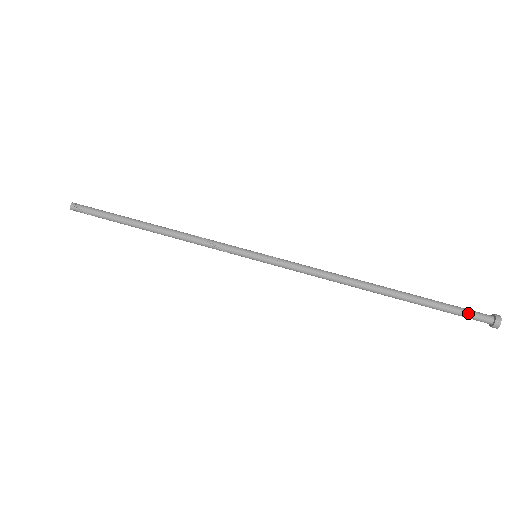
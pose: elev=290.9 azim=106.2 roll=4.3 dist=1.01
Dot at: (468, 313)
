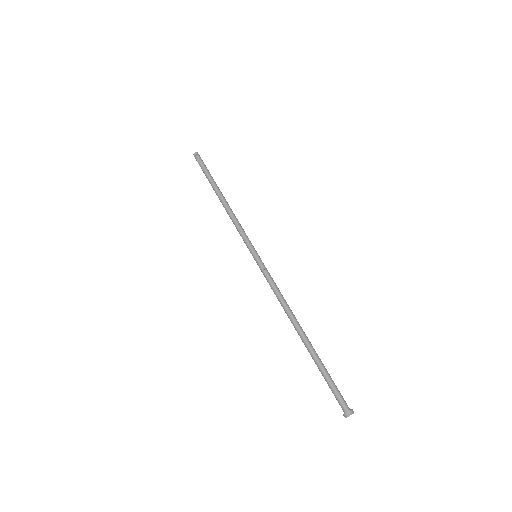
Dot at: (336, 393)
